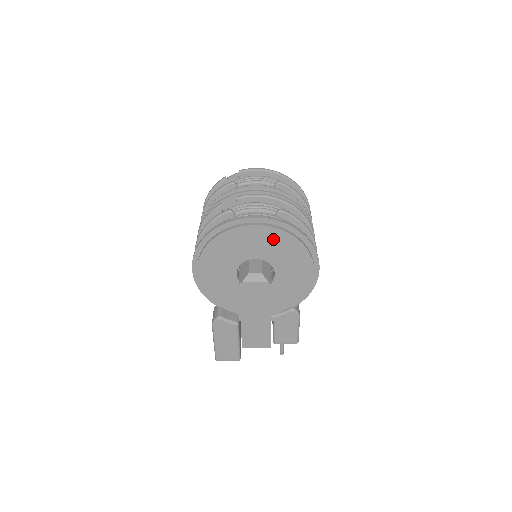
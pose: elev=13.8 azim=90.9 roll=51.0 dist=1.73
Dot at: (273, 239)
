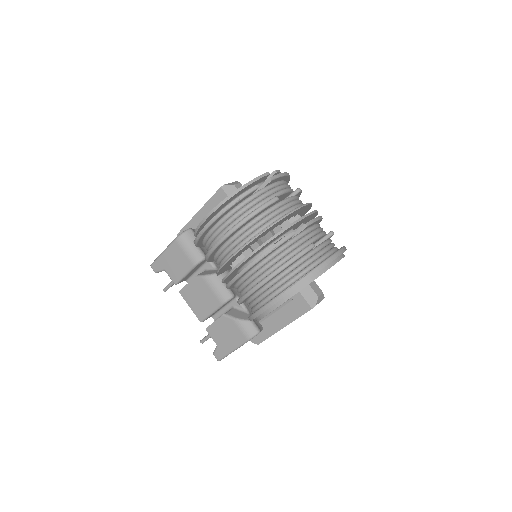
Dot at: occluded
